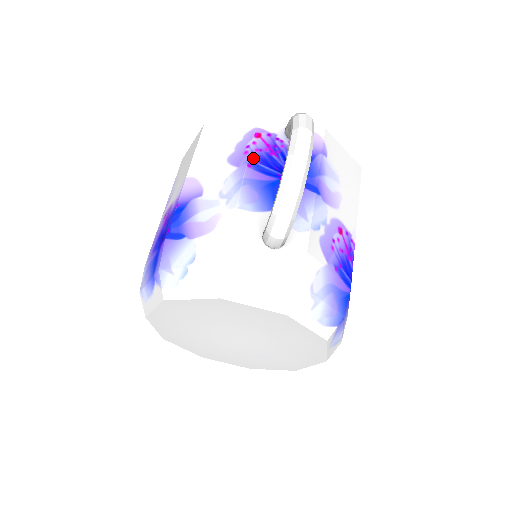
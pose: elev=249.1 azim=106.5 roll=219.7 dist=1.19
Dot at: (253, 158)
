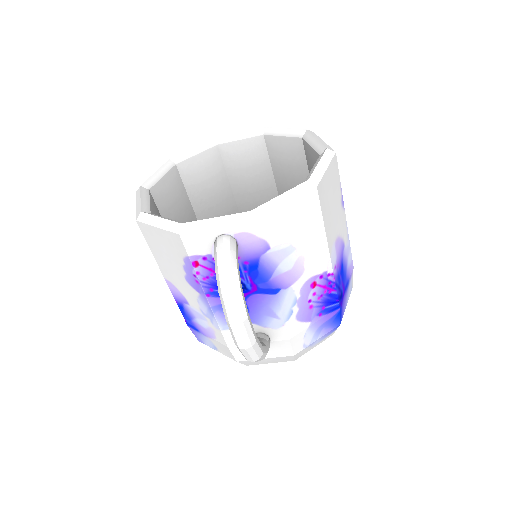
Dot at: (206, 288)
